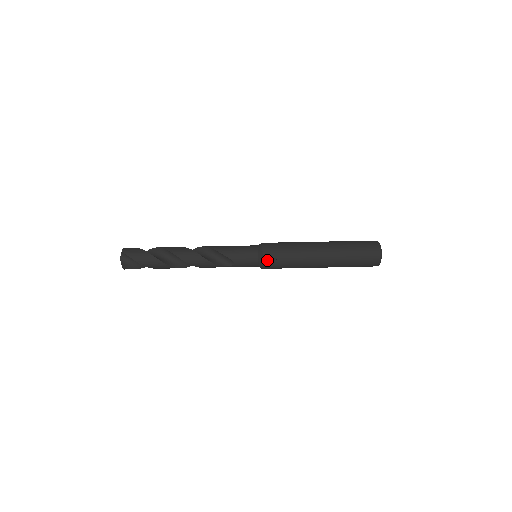
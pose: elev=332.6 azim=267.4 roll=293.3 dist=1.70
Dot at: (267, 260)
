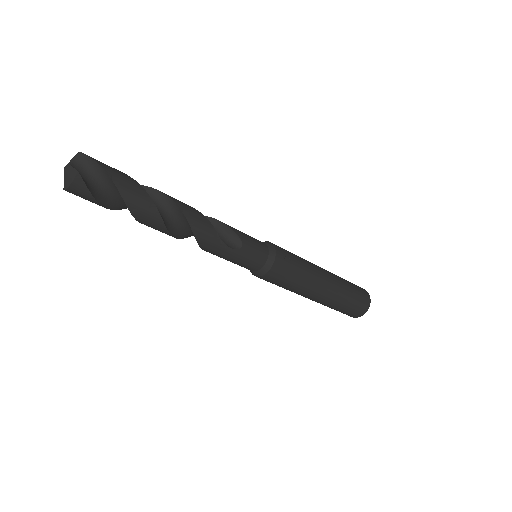
Dot at: (280, 256)
